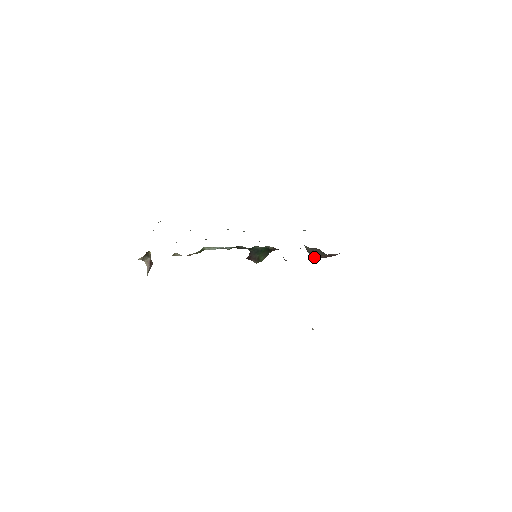
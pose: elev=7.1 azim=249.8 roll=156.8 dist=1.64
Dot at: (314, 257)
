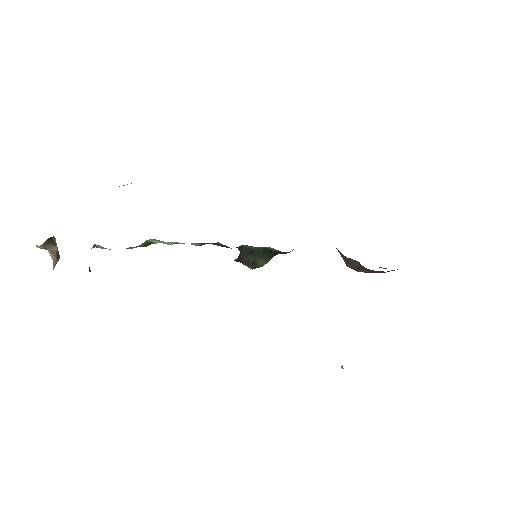
Dot at: (352, 268)
